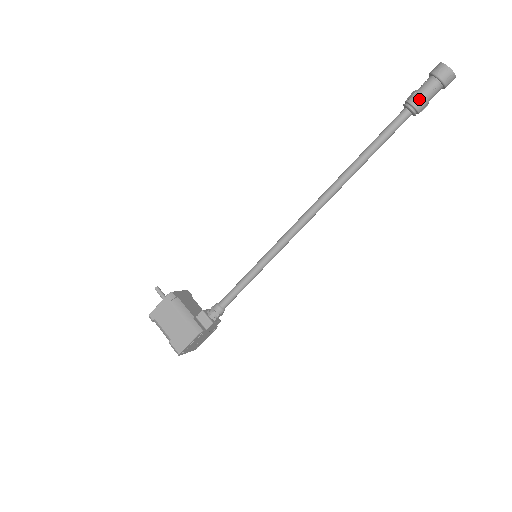
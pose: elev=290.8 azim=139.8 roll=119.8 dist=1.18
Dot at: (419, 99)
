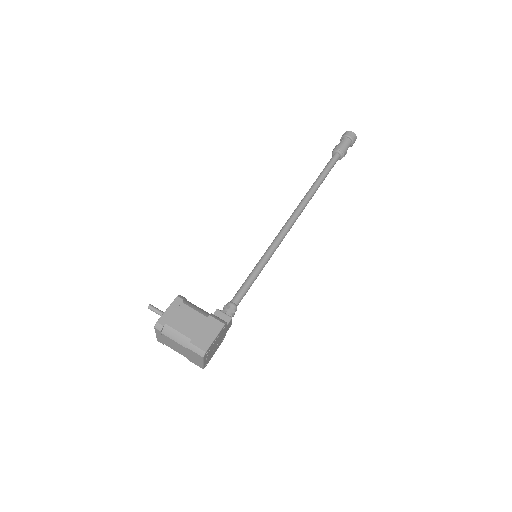
Dot at: (343, 147)
